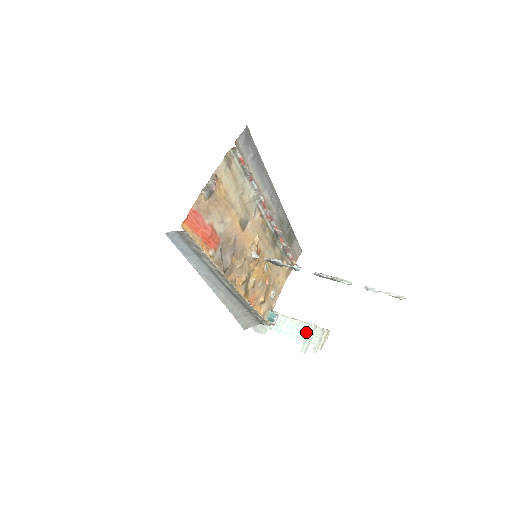
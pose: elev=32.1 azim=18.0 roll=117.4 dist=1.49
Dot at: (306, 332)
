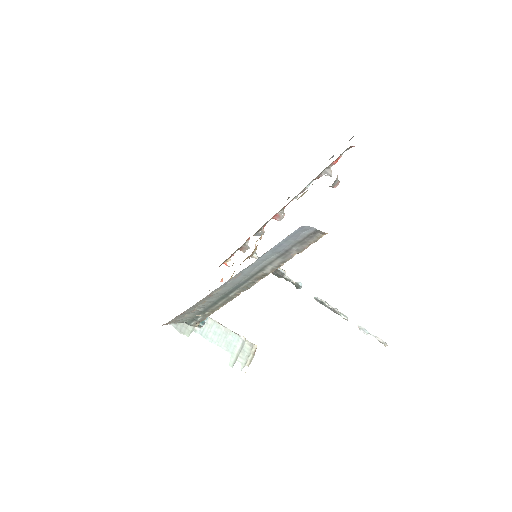
Dot at: (234, 343)
